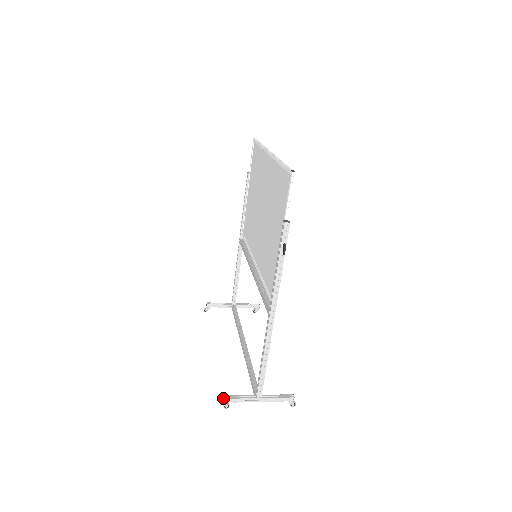
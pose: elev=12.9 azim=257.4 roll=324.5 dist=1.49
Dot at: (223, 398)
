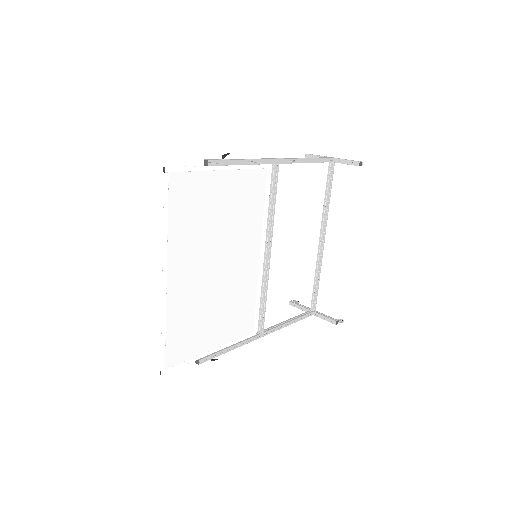
Dot at: (289, 304)
